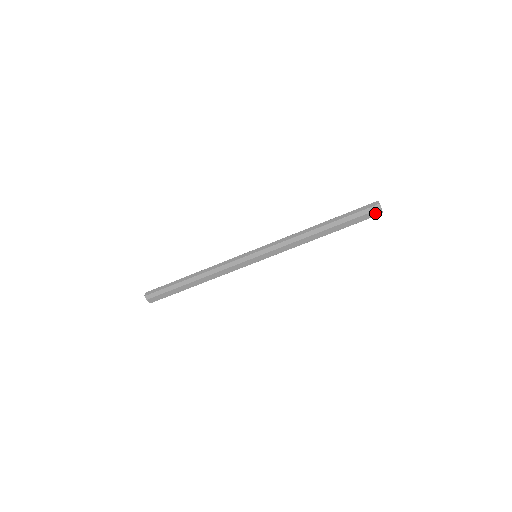
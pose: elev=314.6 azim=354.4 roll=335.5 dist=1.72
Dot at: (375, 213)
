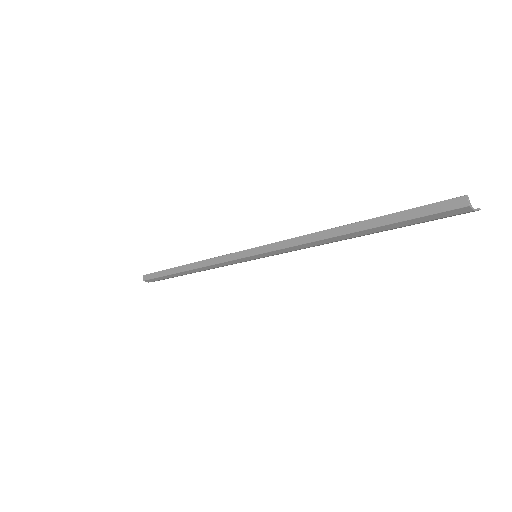
Dot at: (460, 213)
